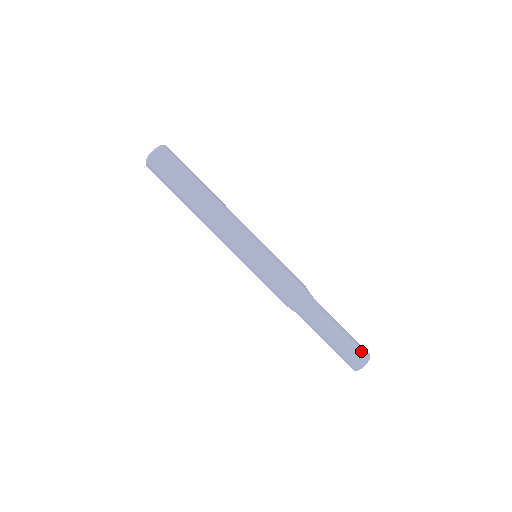
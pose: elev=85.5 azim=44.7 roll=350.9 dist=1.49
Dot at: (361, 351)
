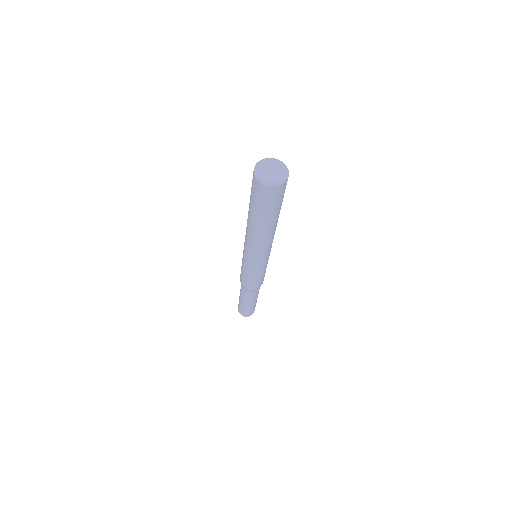
Dot at: occluded
